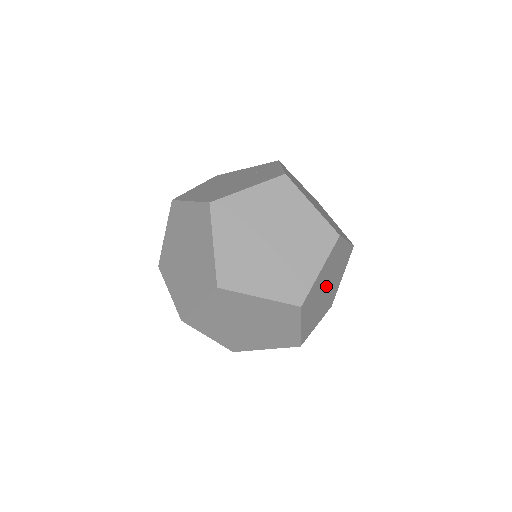
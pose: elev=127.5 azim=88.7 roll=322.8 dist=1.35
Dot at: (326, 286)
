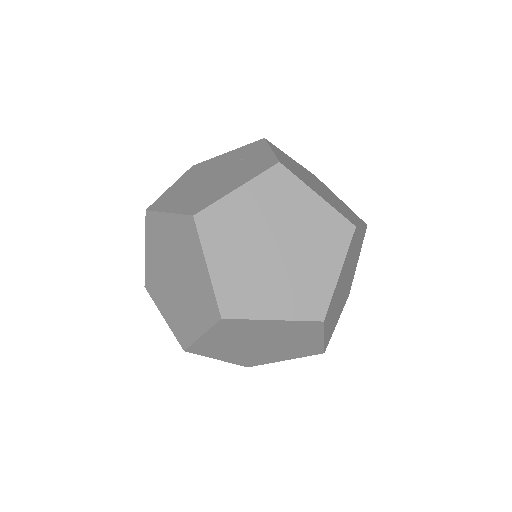
Dot at: (344, 282)
